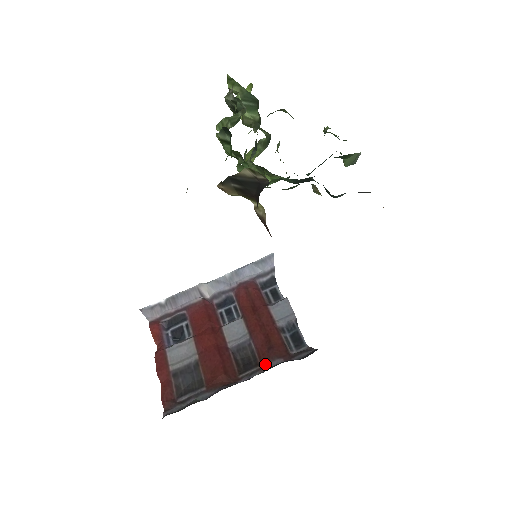
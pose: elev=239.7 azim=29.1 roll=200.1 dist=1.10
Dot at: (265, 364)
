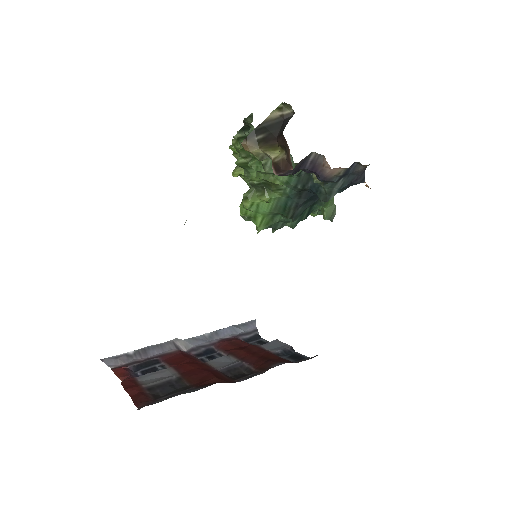
Dot at: (266, 368)
